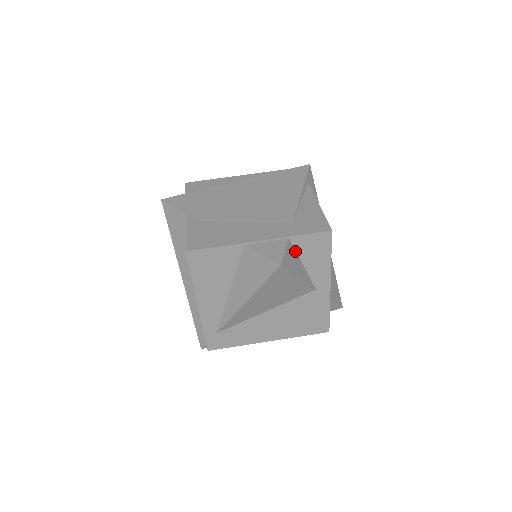
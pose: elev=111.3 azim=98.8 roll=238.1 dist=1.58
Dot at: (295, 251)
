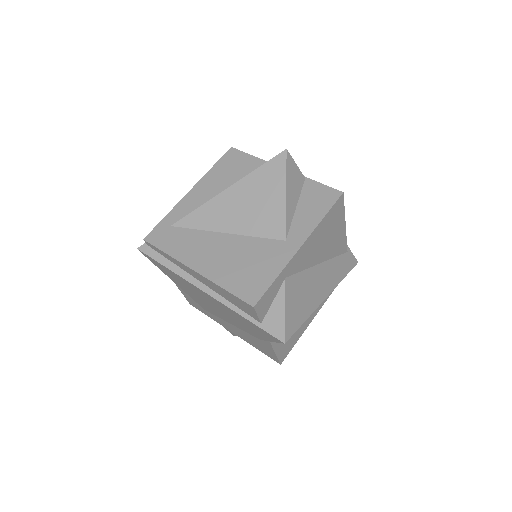
Dot at: (301, 191)
